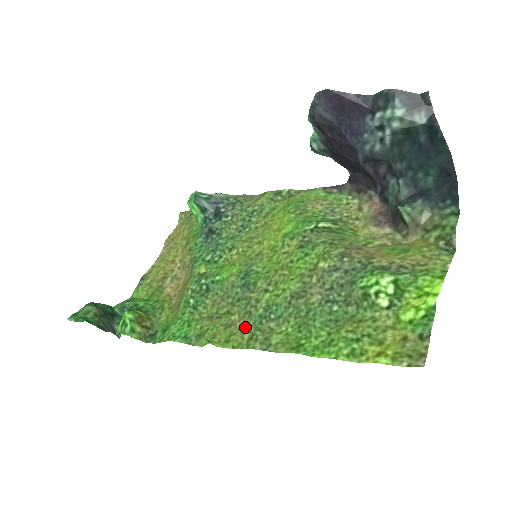
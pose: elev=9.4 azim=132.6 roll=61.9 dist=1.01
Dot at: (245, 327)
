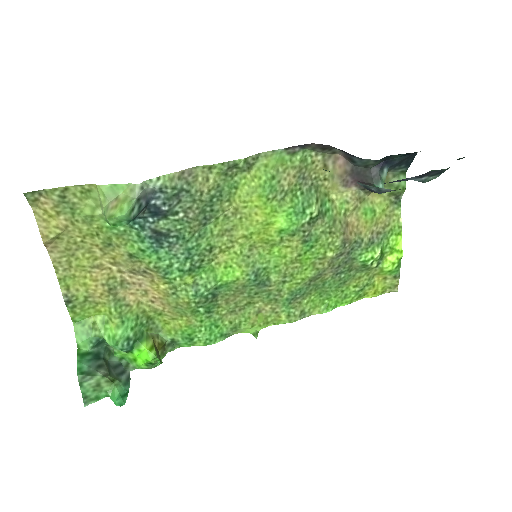
Dot at: (277, 309)
